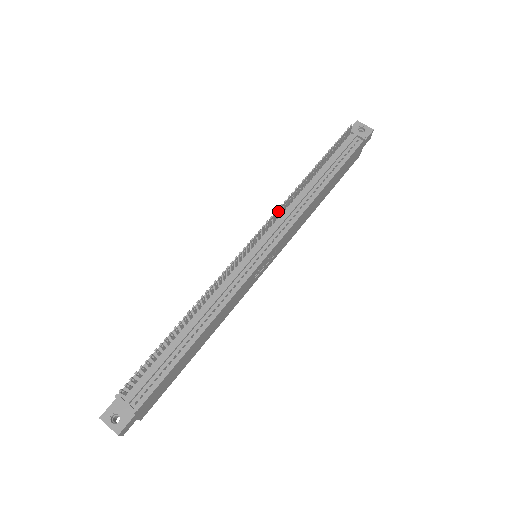
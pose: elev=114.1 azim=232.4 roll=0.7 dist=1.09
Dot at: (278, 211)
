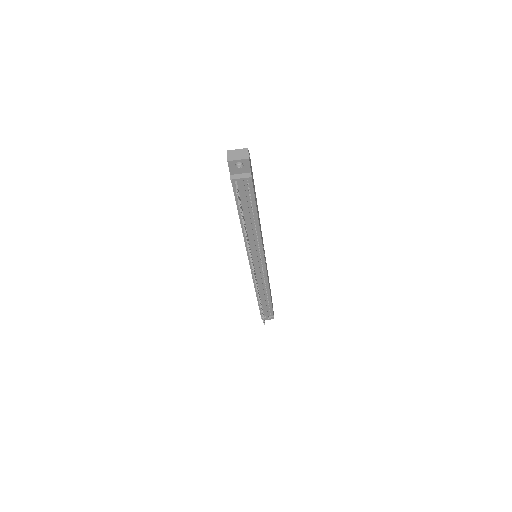
Dot at: occluded
